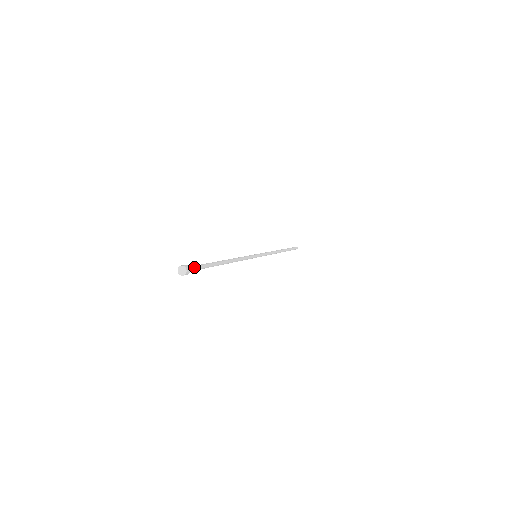
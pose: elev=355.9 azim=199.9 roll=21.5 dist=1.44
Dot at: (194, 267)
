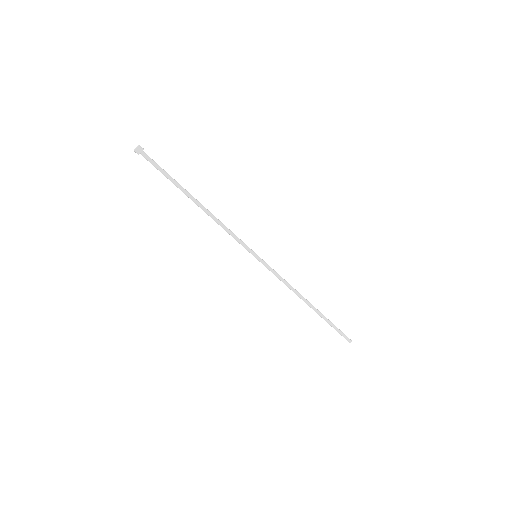
Dot at: (151, 160)
